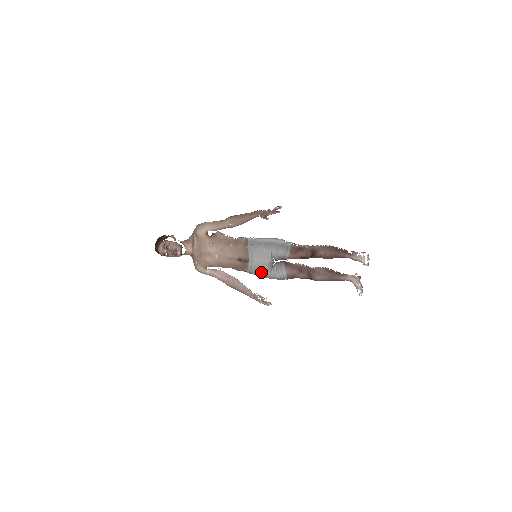
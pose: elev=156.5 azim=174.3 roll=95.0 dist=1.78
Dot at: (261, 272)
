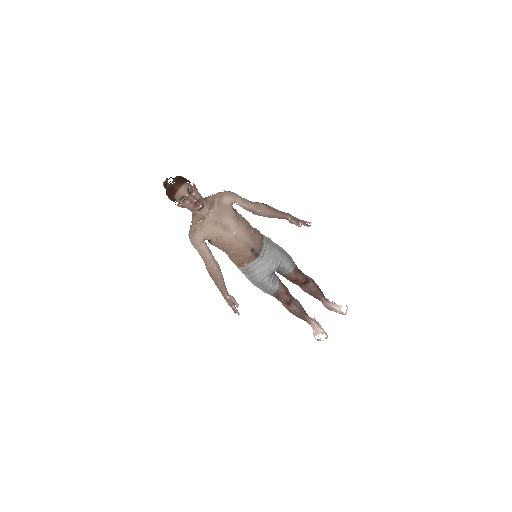
Dot at: (260, 274)
